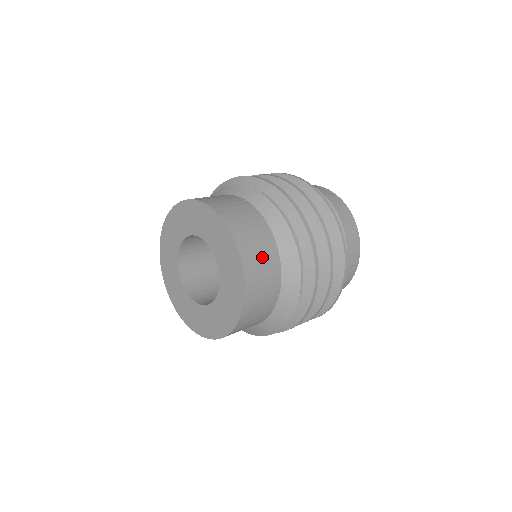
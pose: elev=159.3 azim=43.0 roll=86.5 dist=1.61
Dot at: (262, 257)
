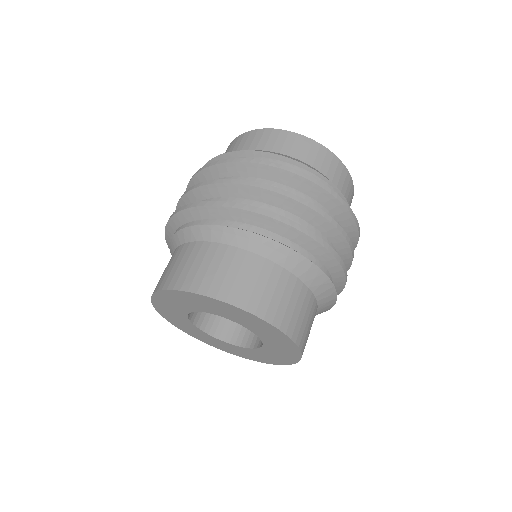
Dot at: (292, 304)
